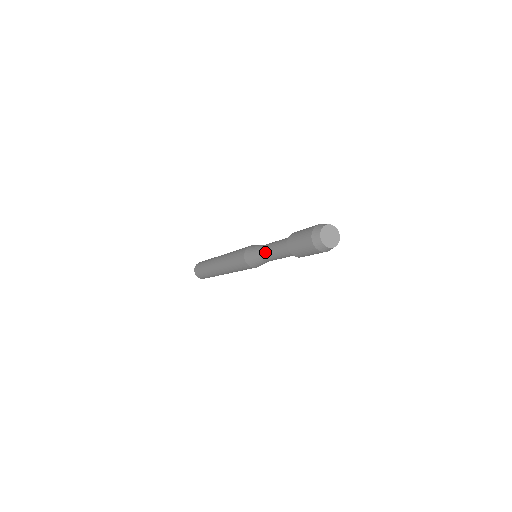
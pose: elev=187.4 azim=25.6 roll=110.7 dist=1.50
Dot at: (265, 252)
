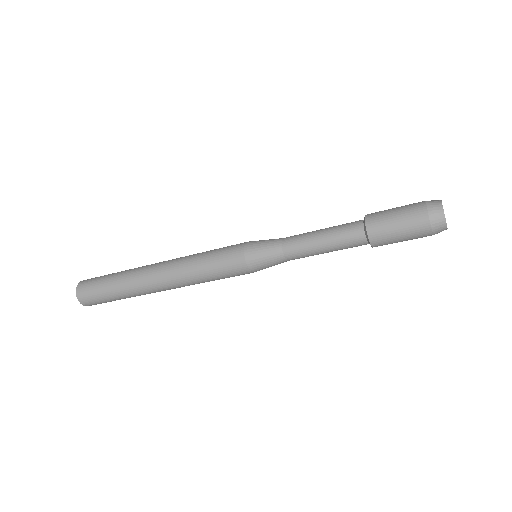
Dot at: (301, 248)
